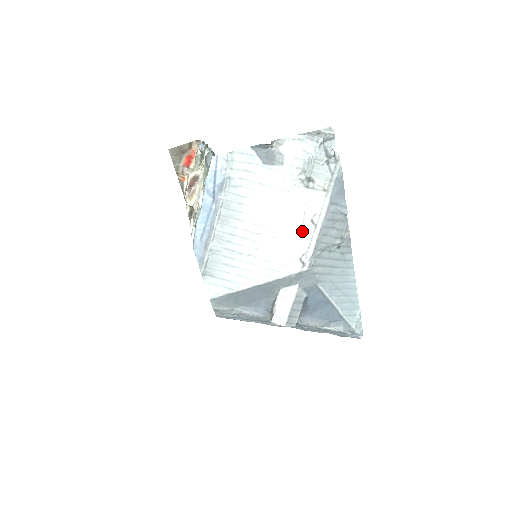
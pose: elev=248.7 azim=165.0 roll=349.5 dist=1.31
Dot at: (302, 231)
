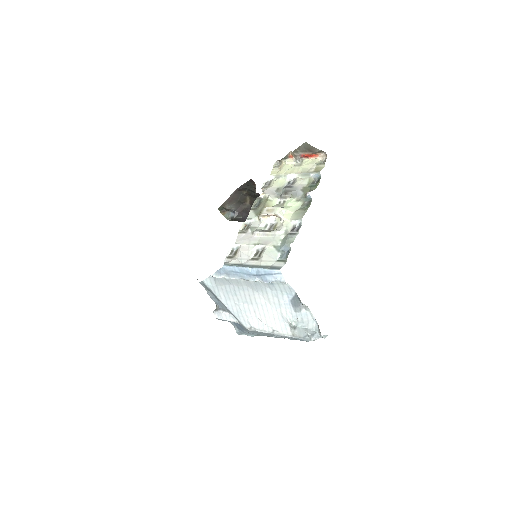
Dot at: (266, 326)
